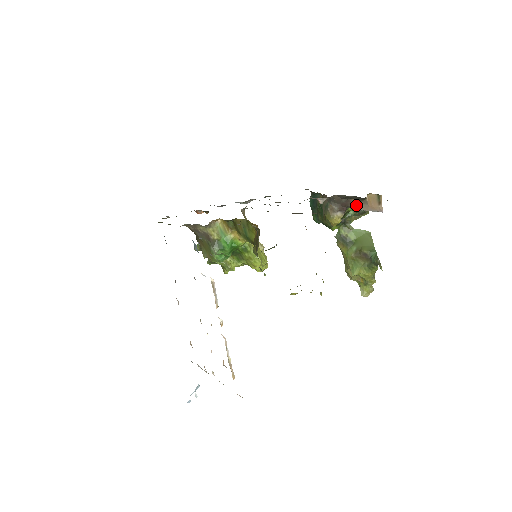
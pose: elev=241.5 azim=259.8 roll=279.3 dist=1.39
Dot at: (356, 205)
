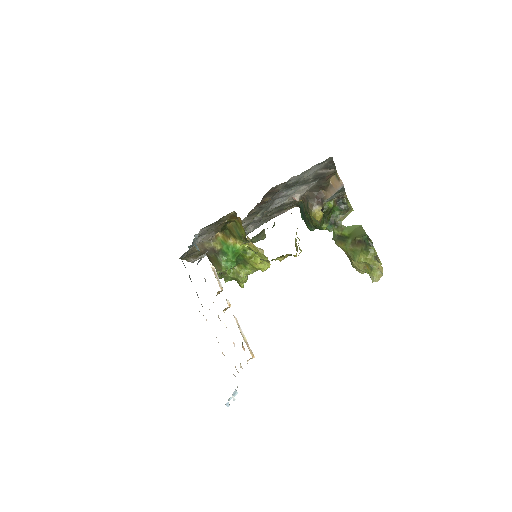
Dot at: (327, 194)
